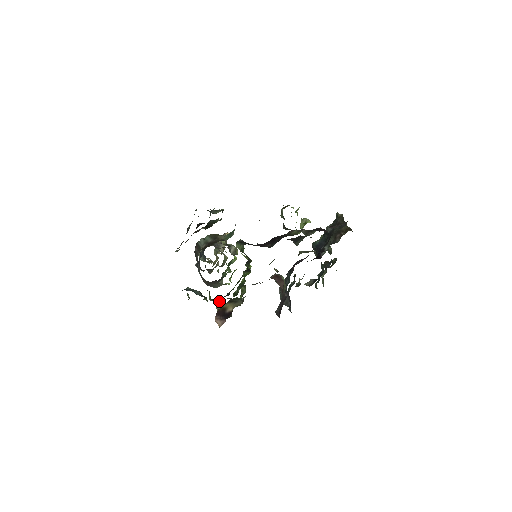
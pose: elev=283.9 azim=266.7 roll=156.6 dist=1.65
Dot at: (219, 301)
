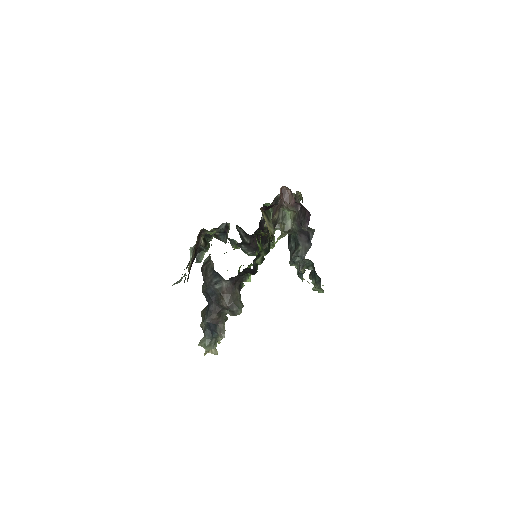
Dot at: (253, 265)
